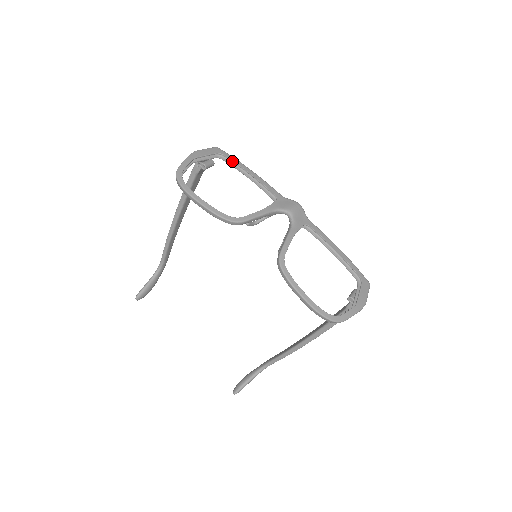
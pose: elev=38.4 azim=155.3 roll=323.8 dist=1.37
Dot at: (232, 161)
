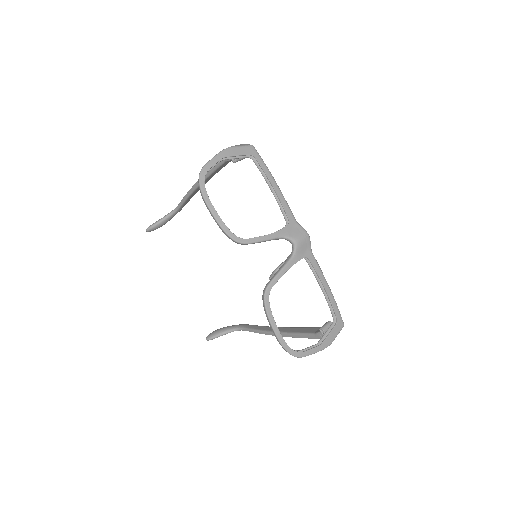
Dot at: (261, 168)
